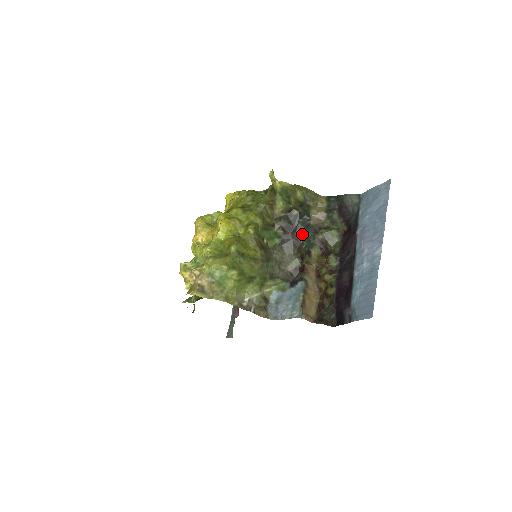
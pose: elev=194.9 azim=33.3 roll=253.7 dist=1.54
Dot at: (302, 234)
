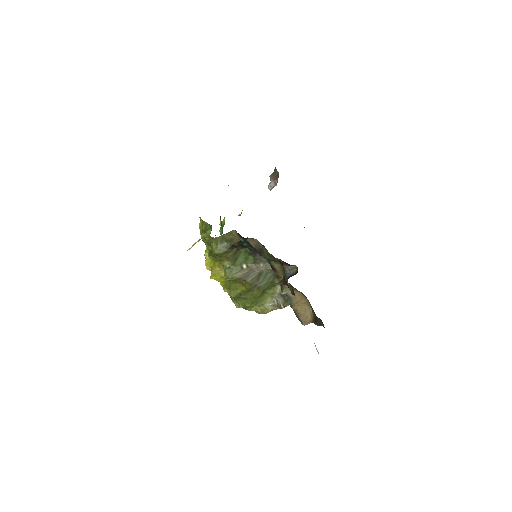
Dot at: occluded
